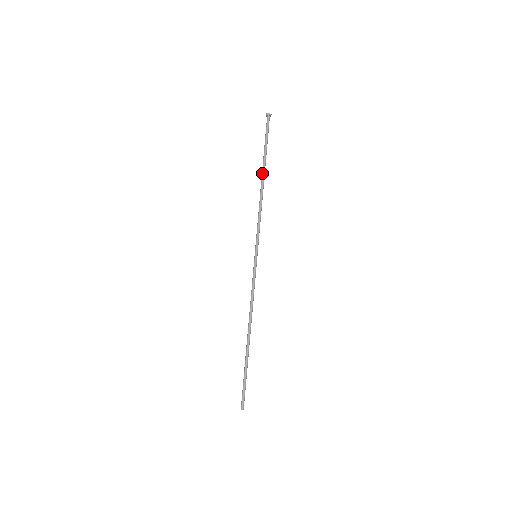
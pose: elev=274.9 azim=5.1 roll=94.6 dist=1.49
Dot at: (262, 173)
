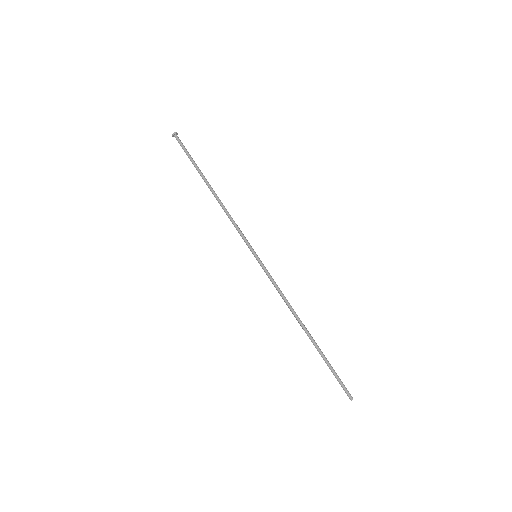
Dot at: occluded
